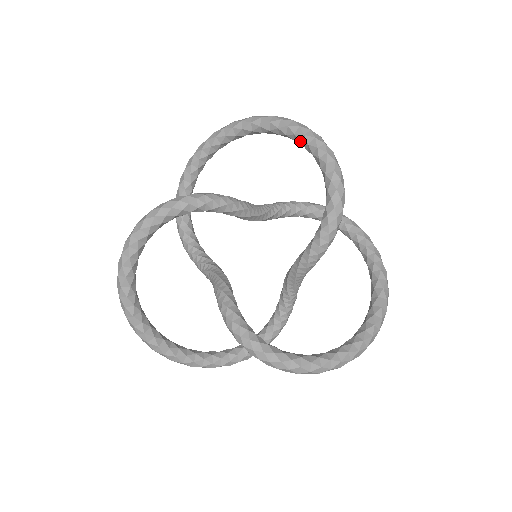
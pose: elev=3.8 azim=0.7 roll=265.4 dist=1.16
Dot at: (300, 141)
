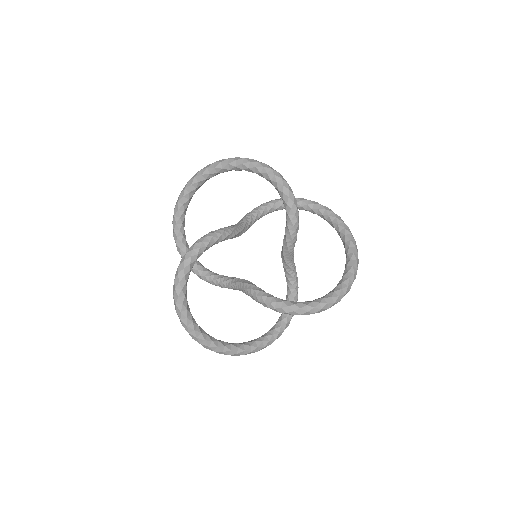
Dot at: (242, 169)
